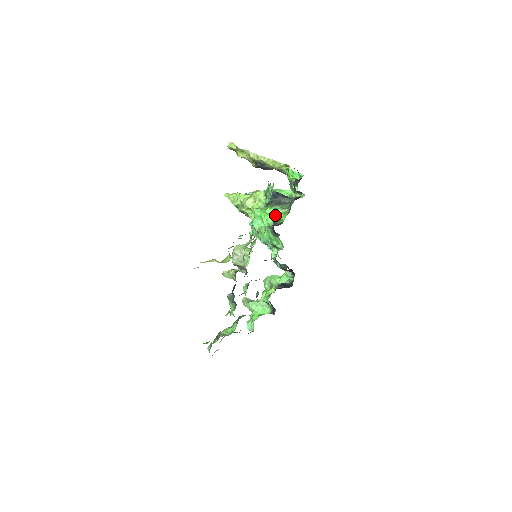
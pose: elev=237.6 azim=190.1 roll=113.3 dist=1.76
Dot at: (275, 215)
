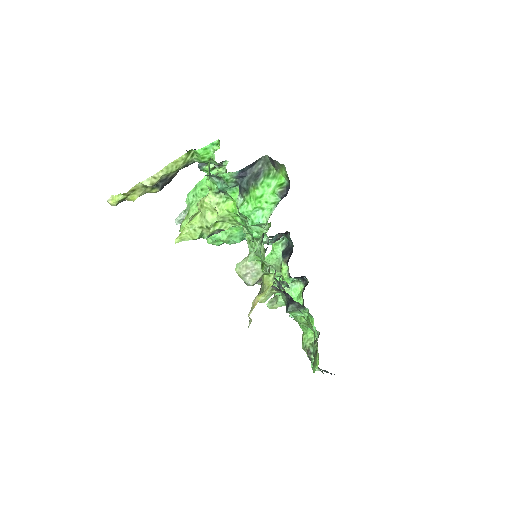
Dot at: (269, 188)
